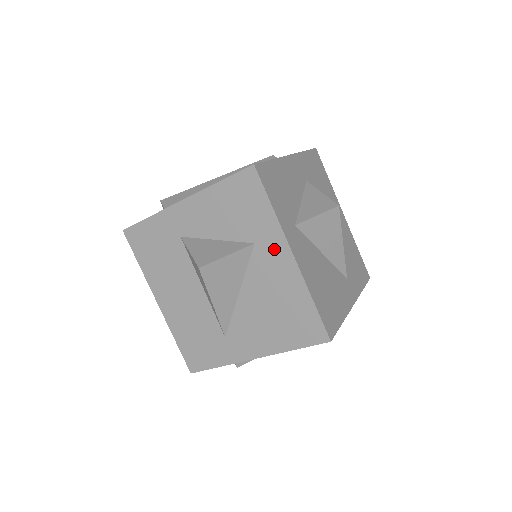
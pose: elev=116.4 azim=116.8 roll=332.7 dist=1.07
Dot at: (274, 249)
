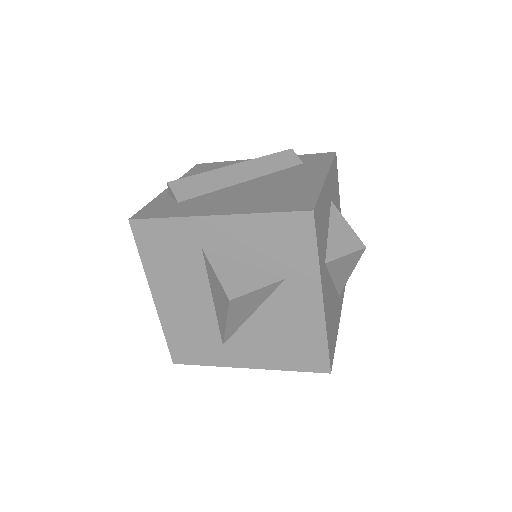
Dot at: (305, 289)
